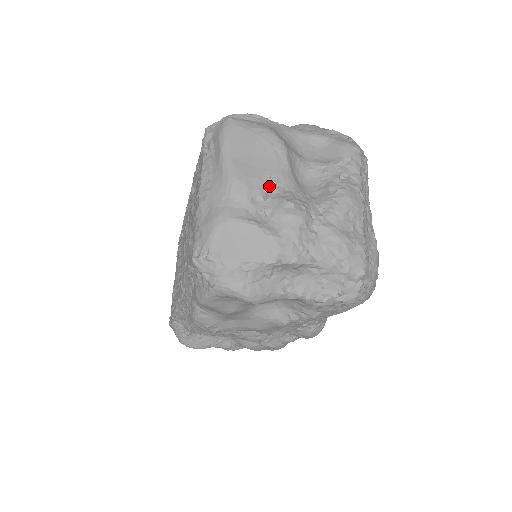
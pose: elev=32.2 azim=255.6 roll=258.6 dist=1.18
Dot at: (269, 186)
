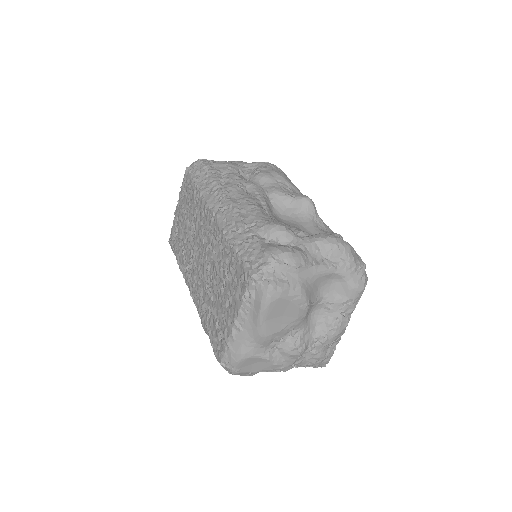
Dot at: (286, 333)
